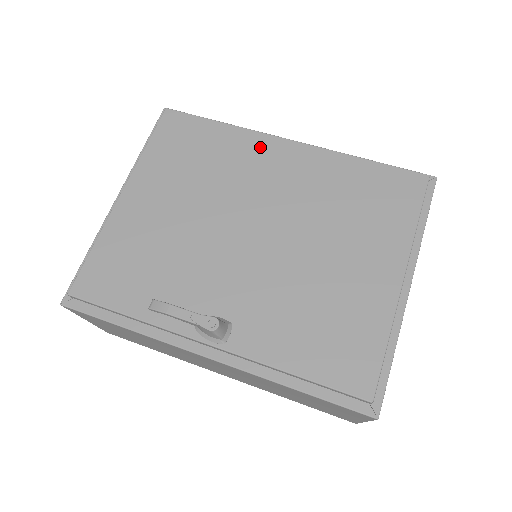
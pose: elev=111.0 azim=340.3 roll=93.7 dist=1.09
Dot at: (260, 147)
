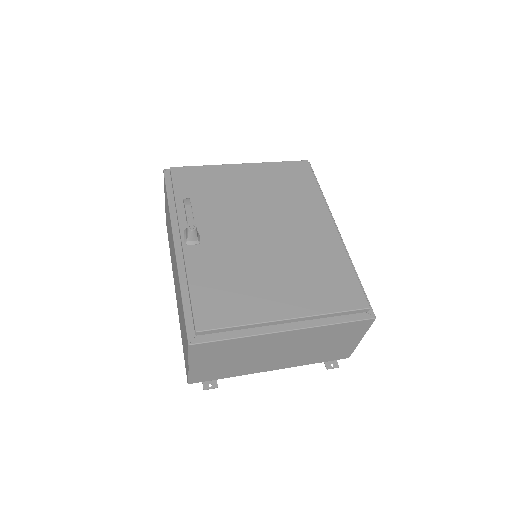
Dot at: (318, 212)
